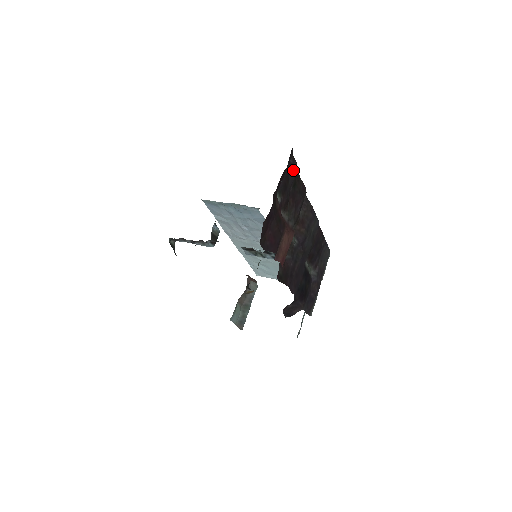
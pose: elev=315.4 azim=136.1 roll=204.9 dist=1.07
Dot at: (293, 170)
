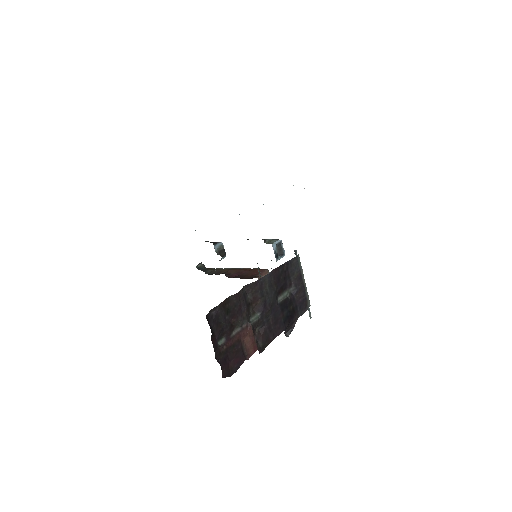
Dot at: (219, 313)
